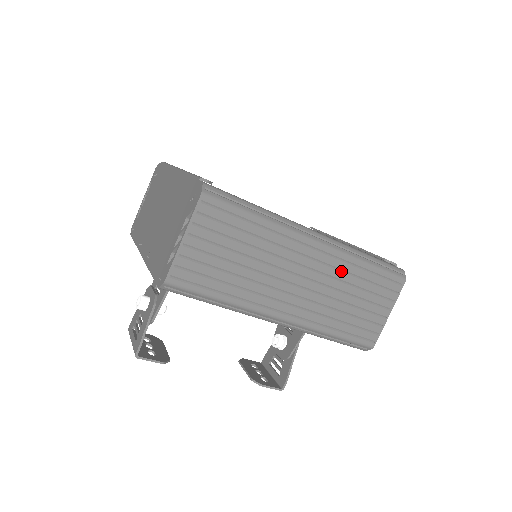
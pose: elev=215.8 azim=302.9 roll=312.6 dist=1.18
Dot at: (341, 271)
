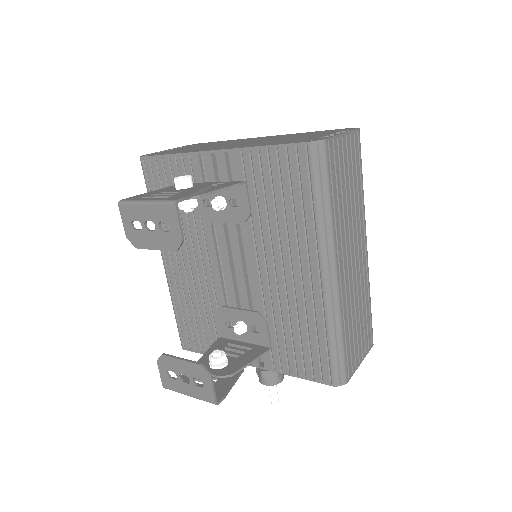
Dot at: (364, 285)
